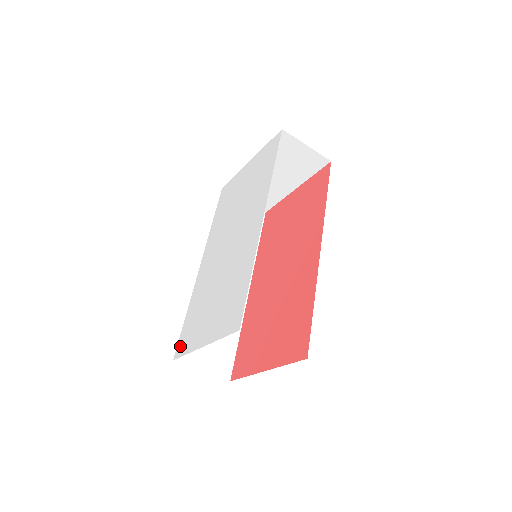
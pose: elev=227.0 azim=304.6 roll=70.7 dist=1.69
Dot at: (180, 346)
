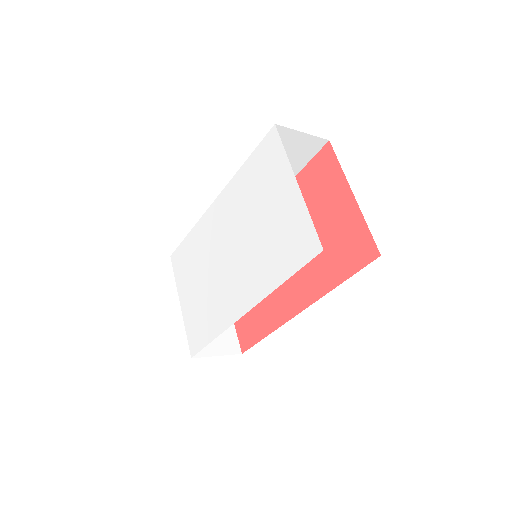
Dot at: (176, 258)
